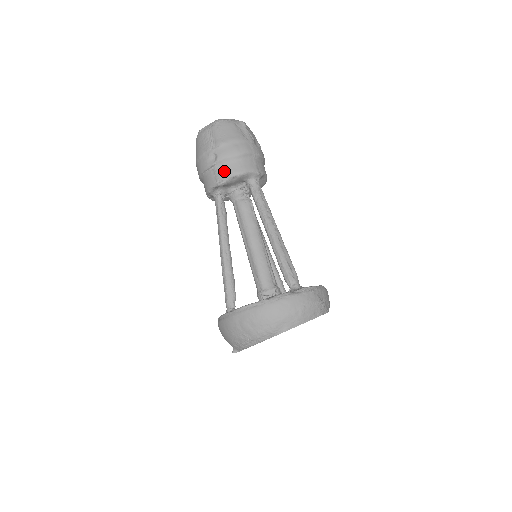
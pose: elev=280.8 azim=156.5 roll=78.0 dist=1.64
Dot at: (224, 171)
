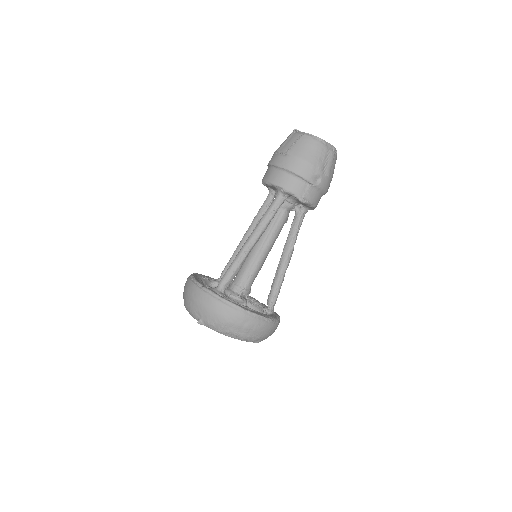
Dot at: (313, 196)
